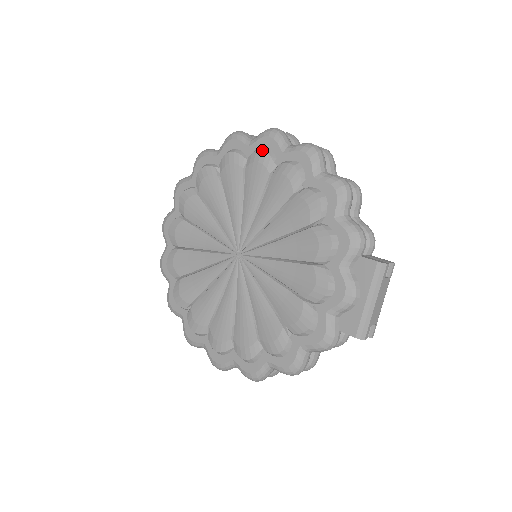
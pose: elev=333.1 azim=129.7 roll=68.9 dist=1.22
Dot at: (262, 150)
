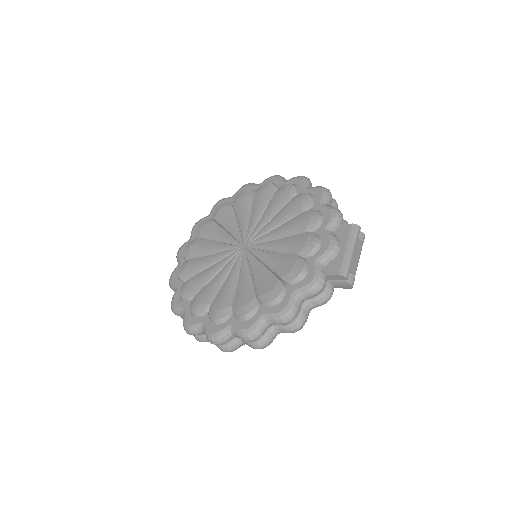
Dot at: occluded
